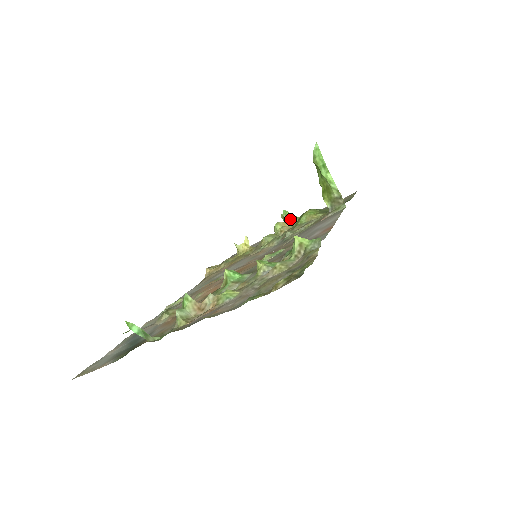
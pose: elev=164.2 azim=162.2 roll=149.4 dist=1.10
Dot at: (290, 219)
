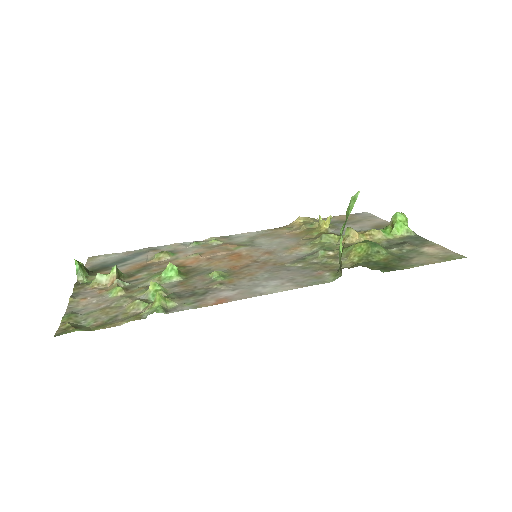
Dot at: (392, 227)
